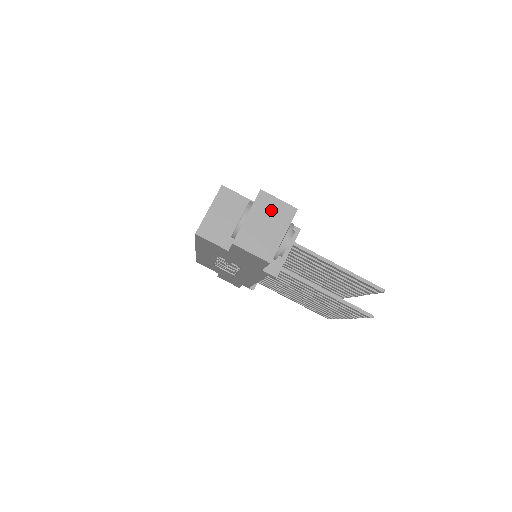
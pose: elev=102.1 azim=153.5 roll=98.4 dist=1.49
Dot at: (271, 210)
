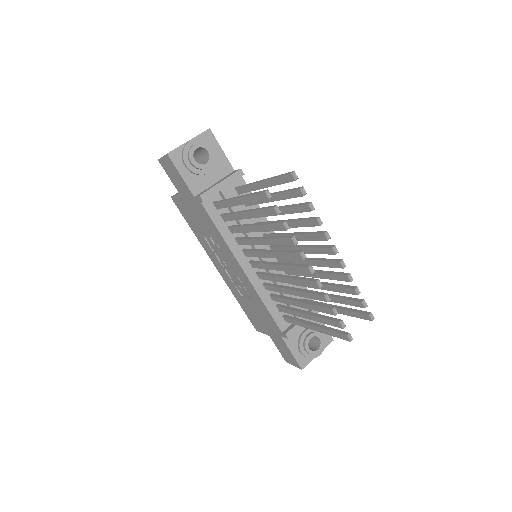
Dot at: occluded
